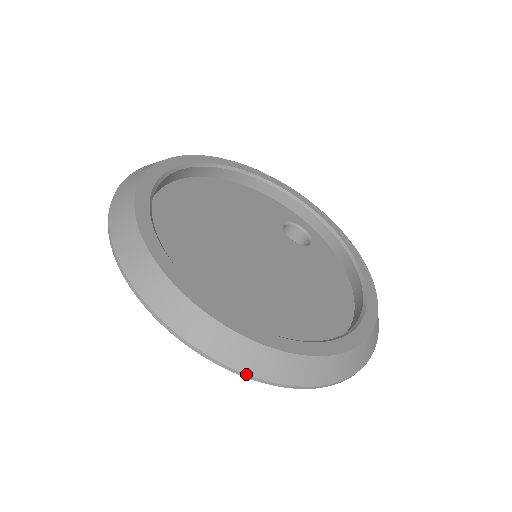
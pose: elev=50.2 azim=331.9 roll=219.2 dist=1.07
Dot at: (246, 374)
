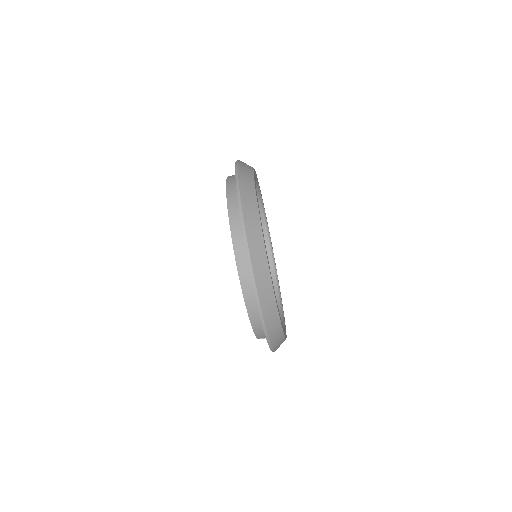
Dot at: (259, 302)
